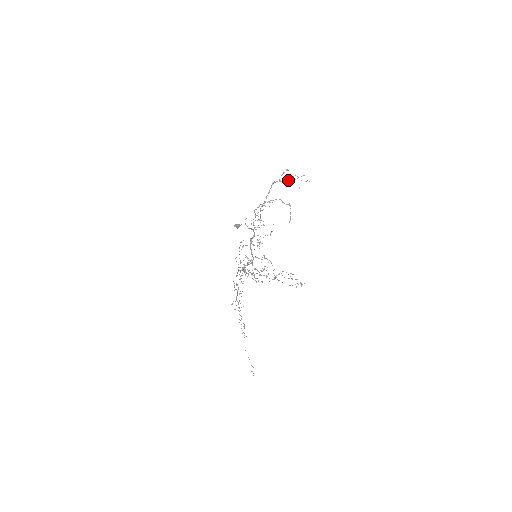
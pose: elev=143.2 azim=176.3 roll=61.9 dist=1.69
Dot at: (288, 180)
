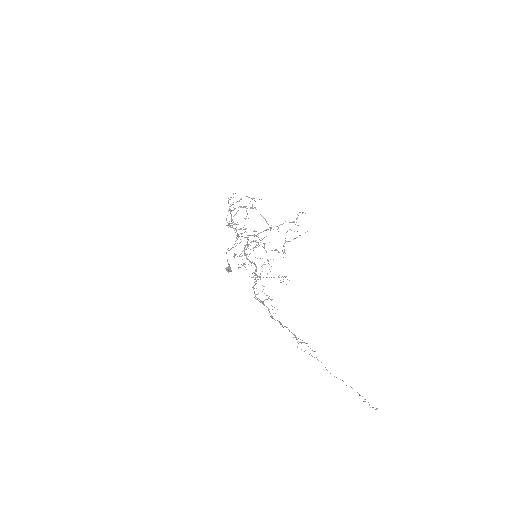
Dot at: (240, 199)
